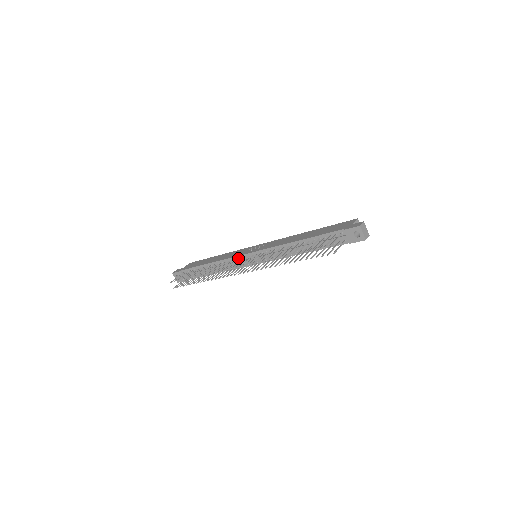
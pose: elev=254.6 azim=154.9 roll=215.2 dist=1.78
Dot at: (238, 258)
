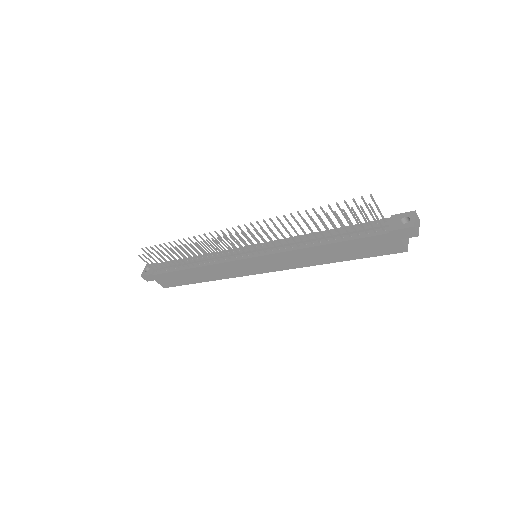
Dot at: occluded
